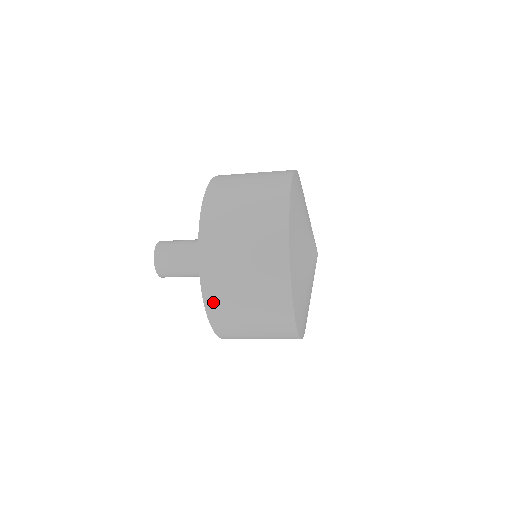
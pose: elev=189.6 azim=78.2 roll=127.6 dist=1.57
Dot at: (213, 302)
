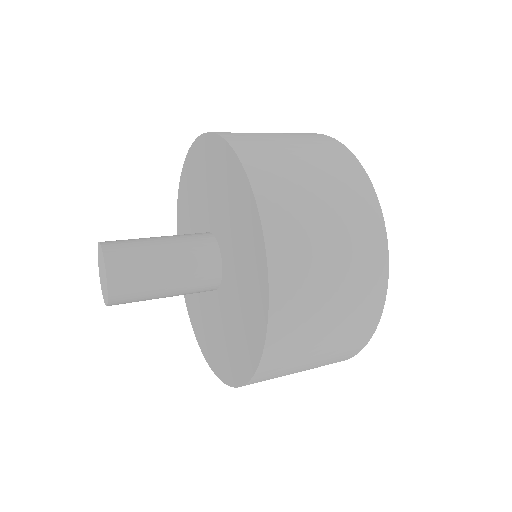
Dot at: (284, 291)
